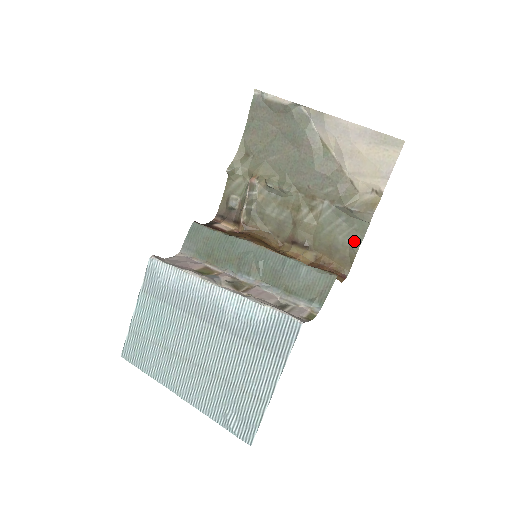
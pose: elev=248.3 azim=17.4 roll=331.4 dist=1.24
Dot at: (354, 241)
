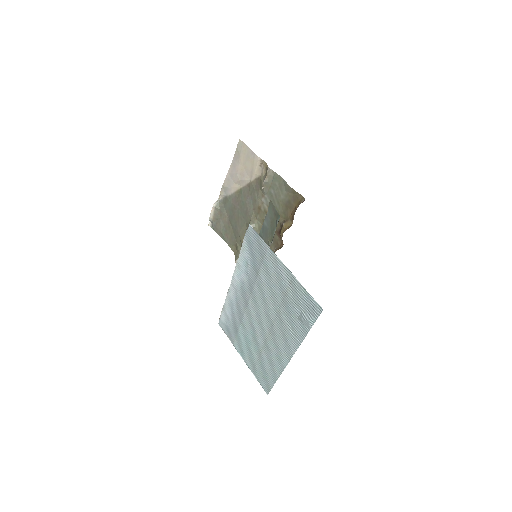
Dot at: (285, 187)
